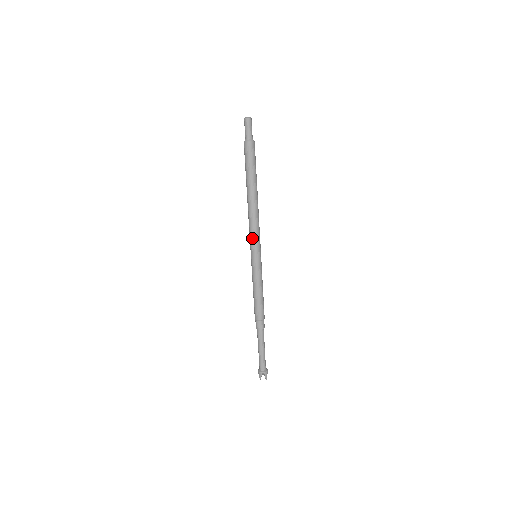
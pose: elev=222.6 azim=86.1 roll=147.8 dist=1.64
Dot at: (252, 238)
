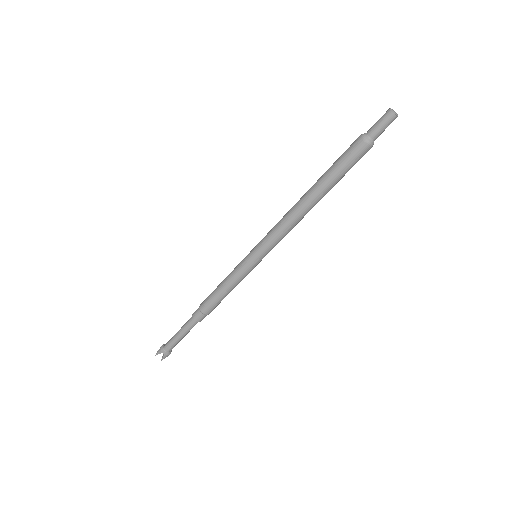
Dot at: (268, 238)
